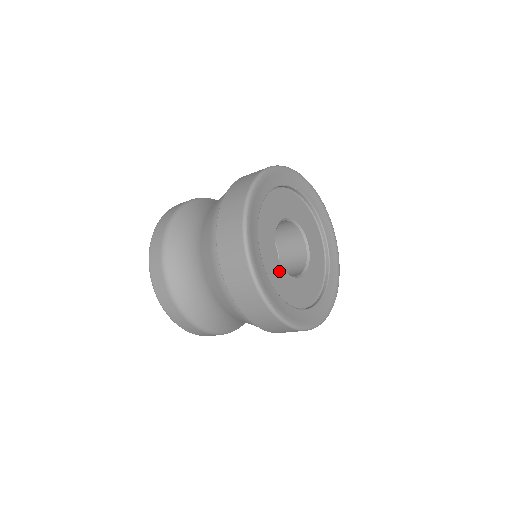
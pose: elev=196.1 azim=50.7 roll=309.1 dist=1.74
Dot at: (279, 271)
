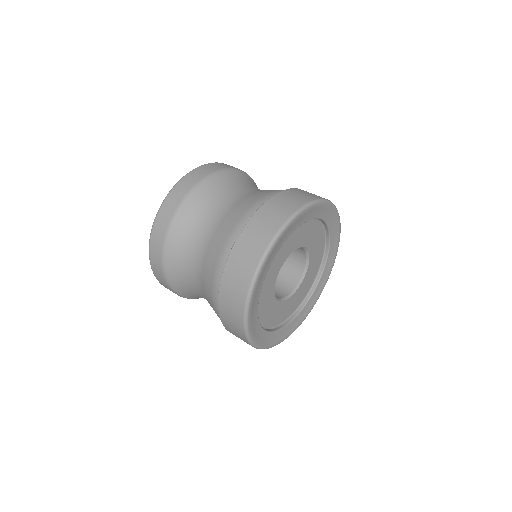
Dot at: (272, 304)
